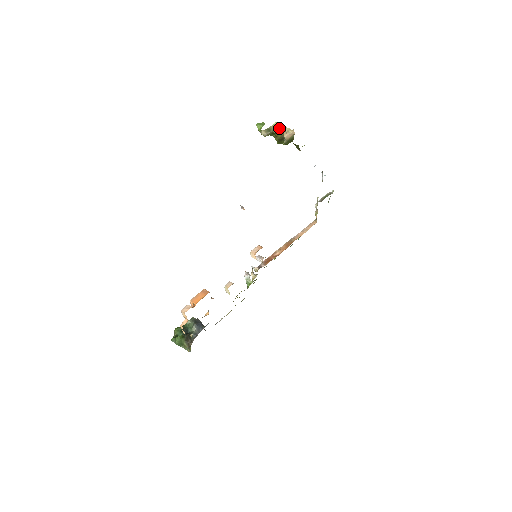
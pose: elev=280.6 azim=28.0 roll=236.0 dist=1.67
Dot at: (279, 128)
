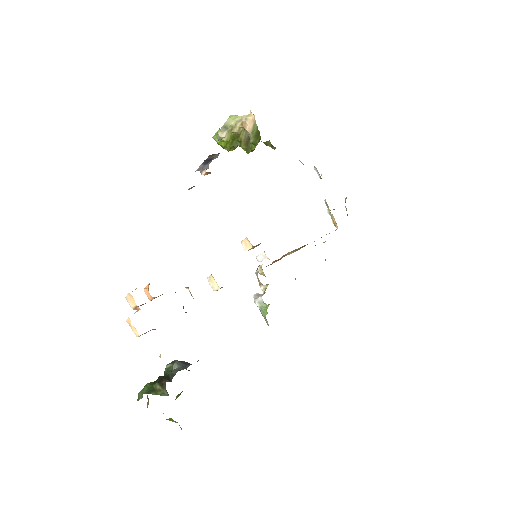
Dot at: (236, 122)
